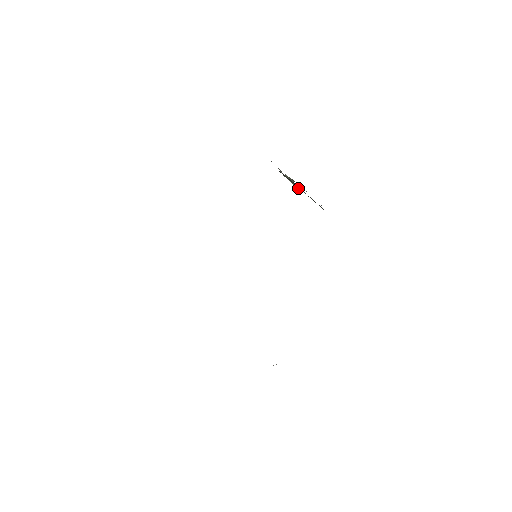
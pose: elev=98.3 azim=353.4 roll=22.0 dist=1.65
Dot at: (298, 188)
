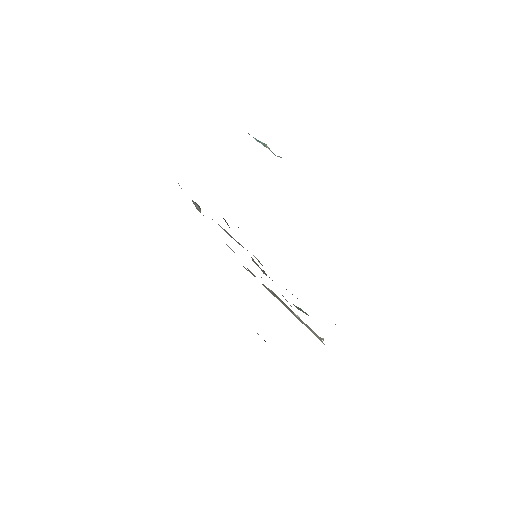
Dot at: occluded
